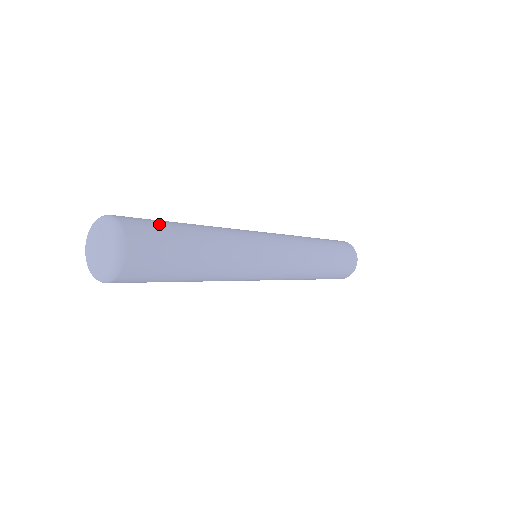
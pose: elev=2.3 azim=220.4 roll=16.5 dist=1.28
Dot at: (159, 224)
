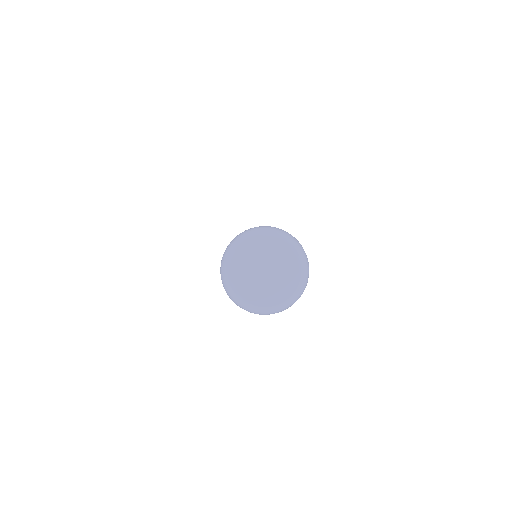
Dot at: occluded
